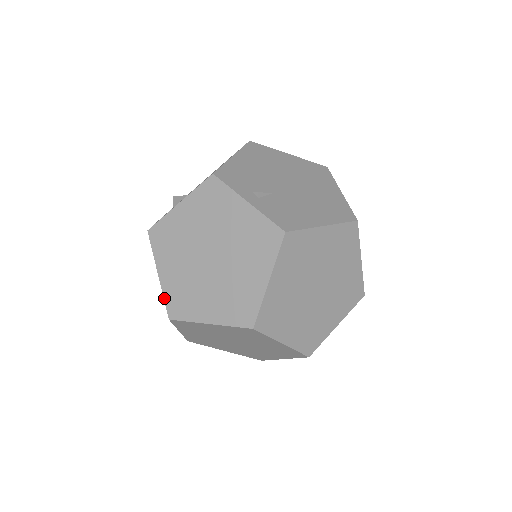
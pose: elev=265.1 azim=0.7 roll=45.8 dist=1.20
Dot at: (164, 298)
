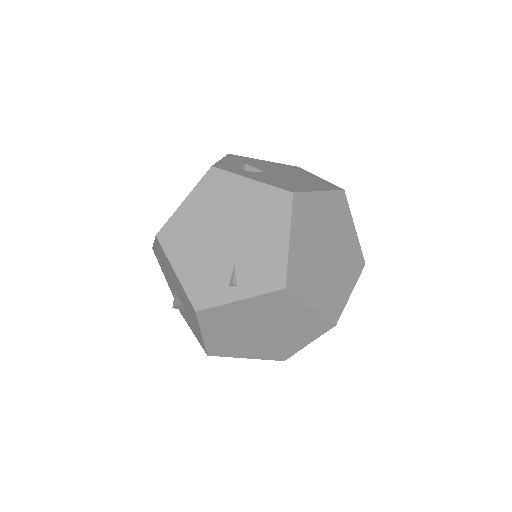
Dot at: occluded
